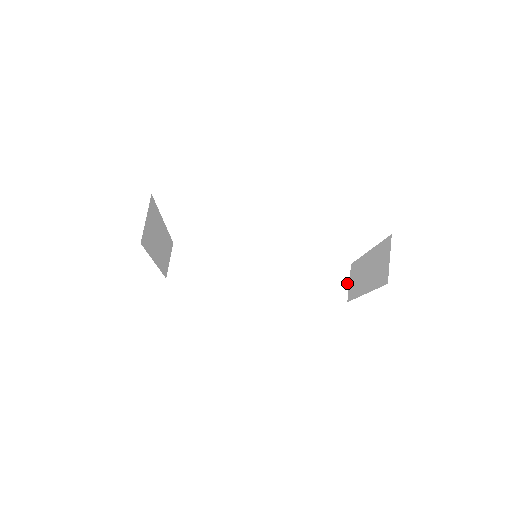
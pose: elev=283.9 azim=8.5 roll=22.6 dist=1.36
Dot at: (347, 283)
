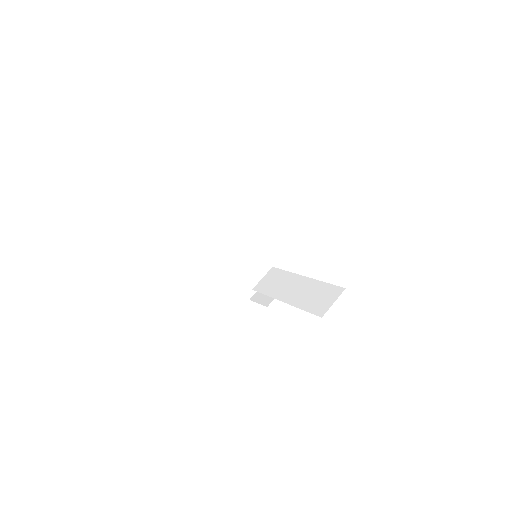
Dot at: (332, 303)
